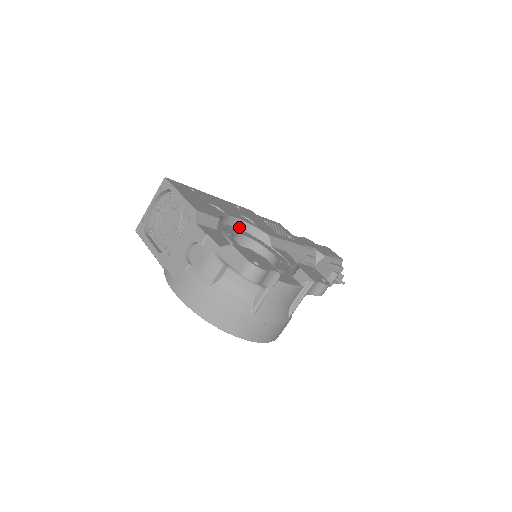
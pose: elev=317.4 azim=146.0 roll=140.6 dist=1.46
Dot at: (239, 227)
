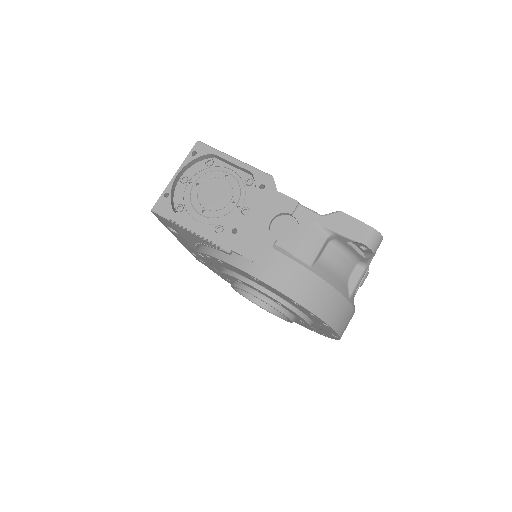
Dot at: occluded
